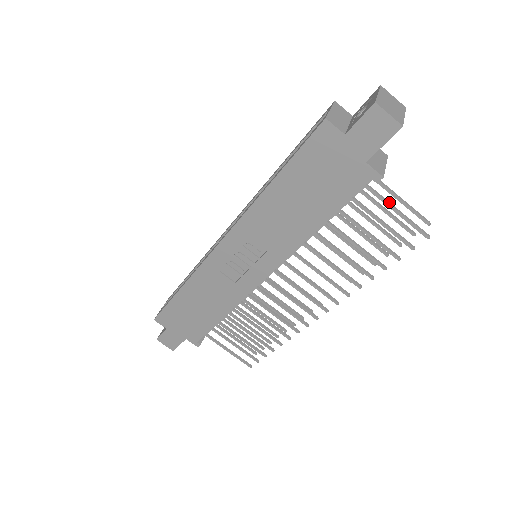
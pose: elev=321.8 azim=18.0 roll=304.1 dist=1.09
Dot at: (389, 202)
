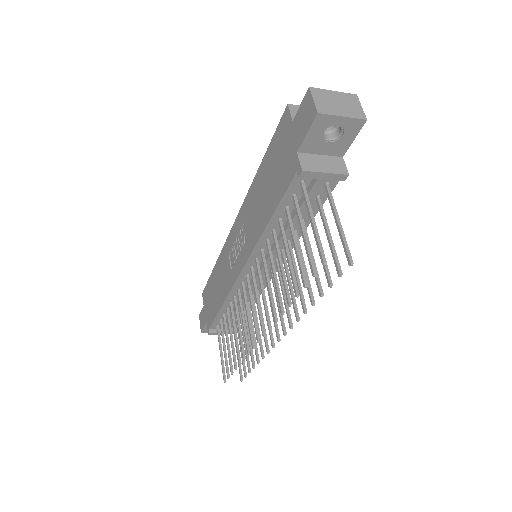
Dot at: (311, 209)
